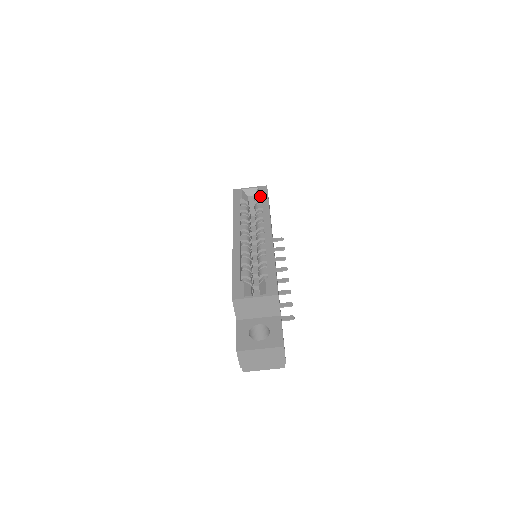
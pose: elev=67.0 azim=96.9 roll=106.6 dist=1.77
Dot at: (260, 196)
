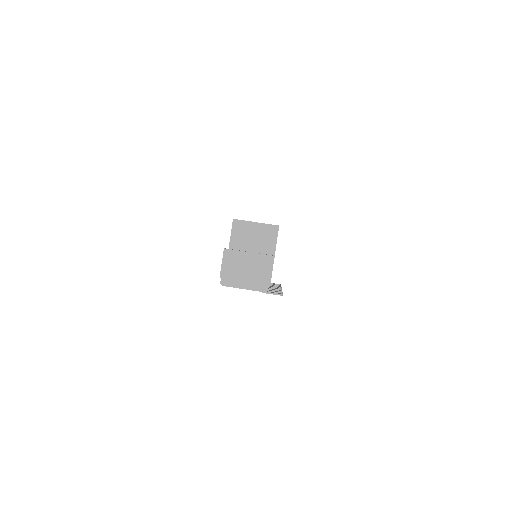
Dot at: occluded
